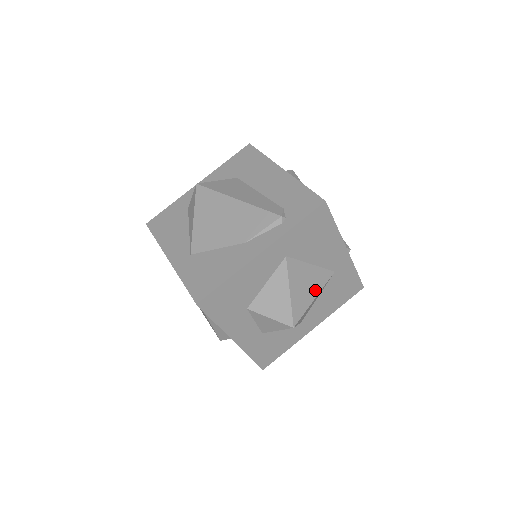
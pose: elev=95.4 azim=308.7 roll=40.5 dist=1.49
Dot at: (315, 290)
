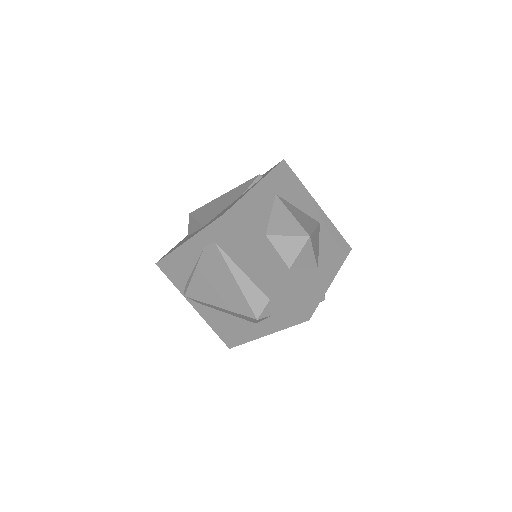
Dot at: (312, 225)
